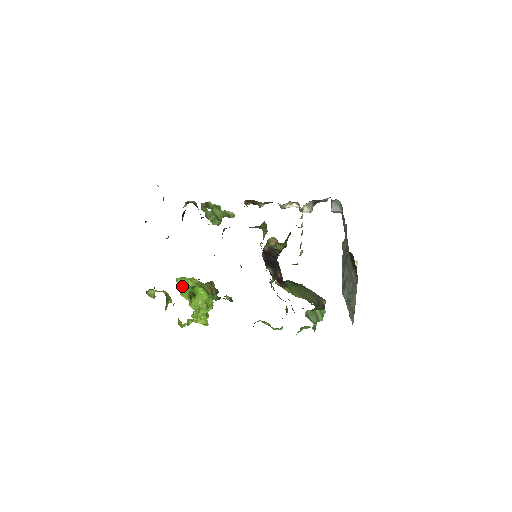
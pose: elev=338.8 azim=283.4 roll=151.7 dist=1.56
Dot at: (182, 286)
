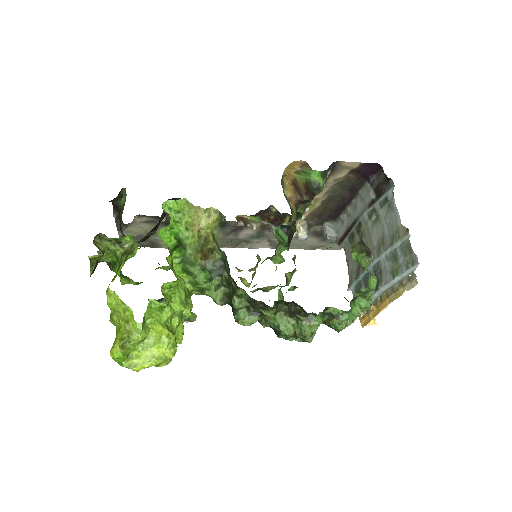
Dot at: occluded
